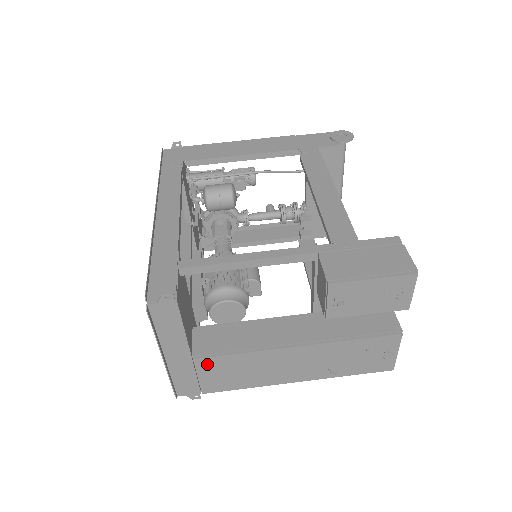
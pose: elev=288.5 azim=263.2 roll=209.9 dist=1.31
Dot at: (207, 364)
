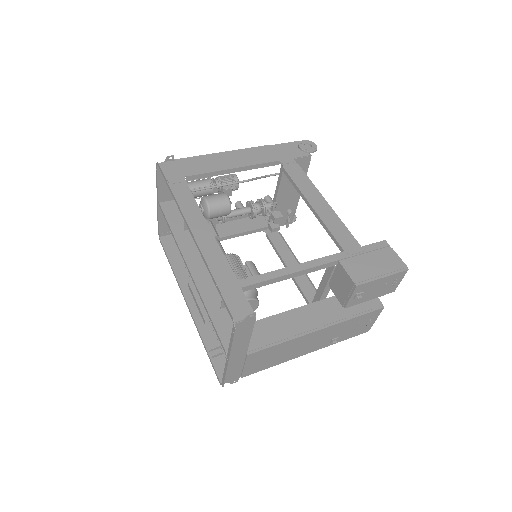
Dot at: (255, 356)
